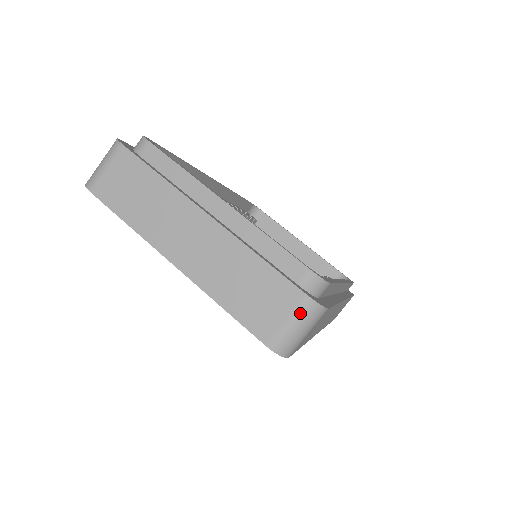
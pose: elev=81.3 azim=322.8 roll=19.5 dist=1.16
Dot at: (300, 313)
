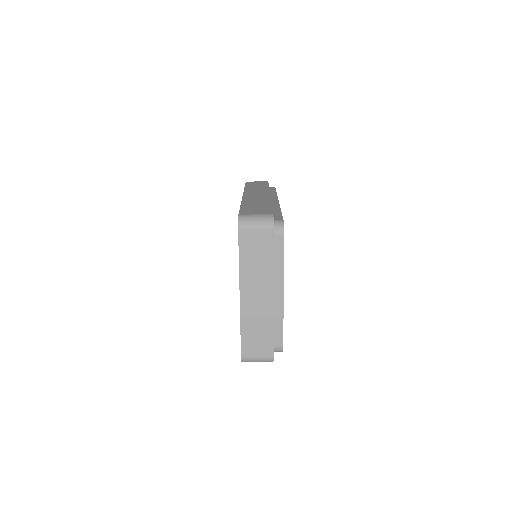
Dot at: (264, 359)
